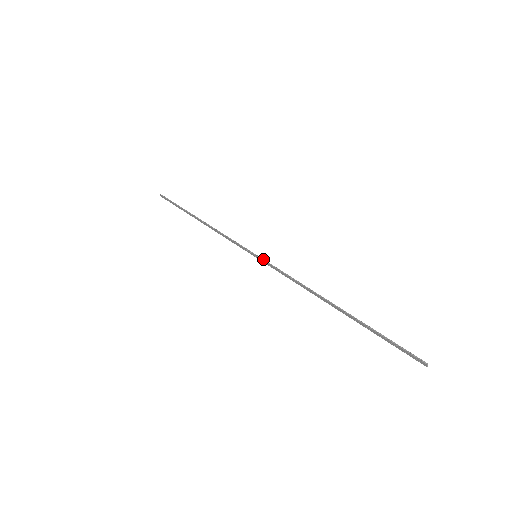
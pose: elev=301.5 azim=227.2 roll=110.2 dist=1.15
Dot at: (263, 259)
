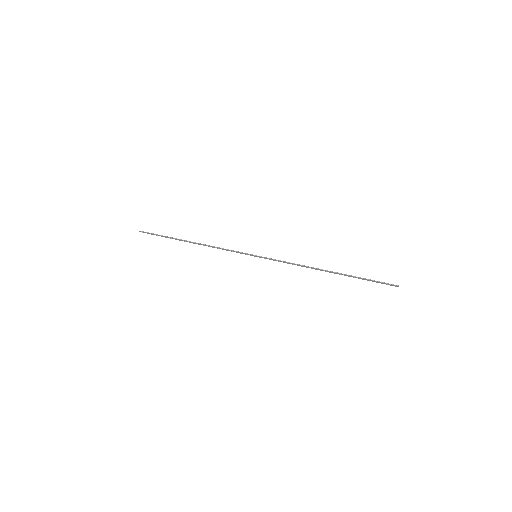
Dot at: (263, 257)
